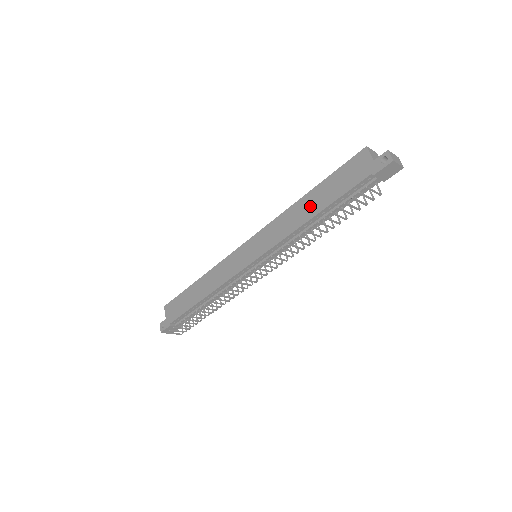
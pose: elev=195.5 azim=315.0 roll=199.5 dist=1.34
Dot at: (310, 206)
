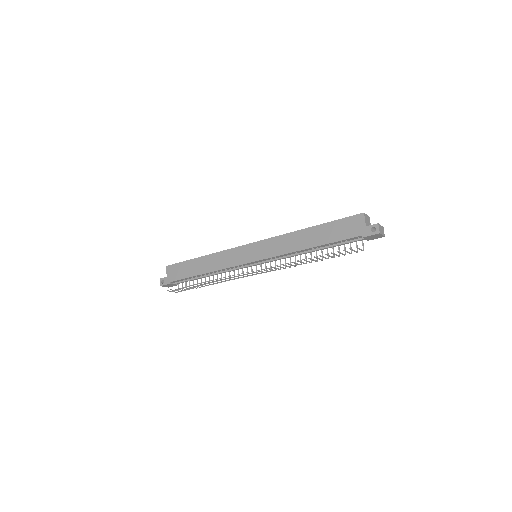
Dot at: (310, 238)
